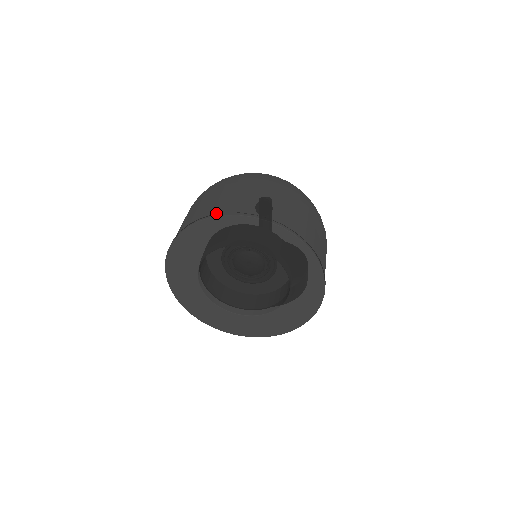
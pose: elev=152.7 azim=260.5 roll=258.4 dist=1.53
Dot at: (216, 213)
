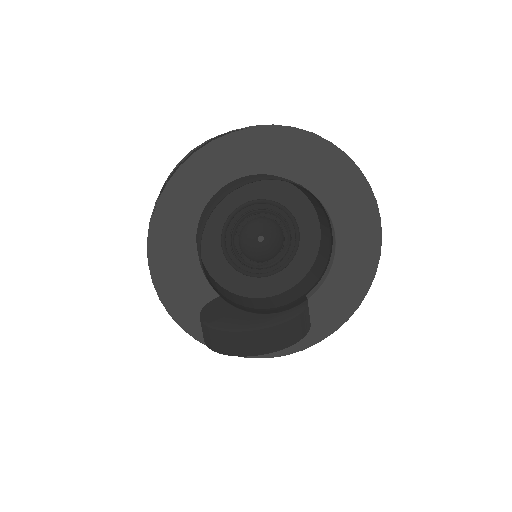
Dot at: (217, 138)
